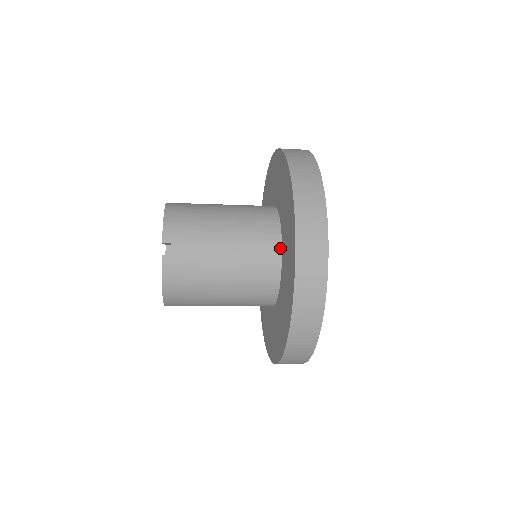
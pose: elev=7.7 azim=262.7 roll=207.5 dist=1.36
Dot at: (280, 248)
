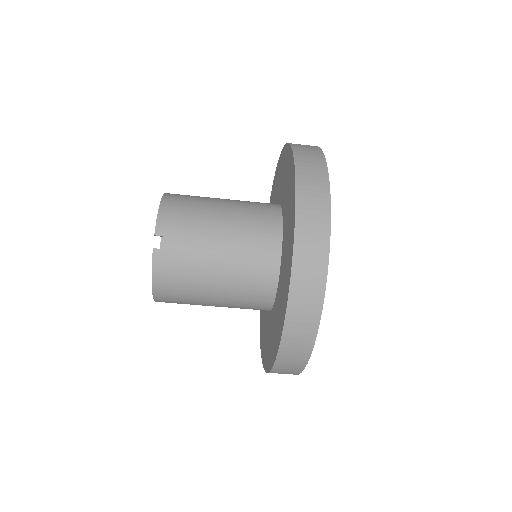
Dot at: (280, 250)
